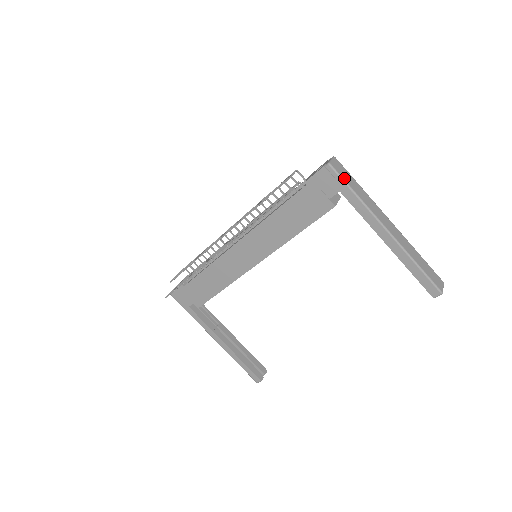
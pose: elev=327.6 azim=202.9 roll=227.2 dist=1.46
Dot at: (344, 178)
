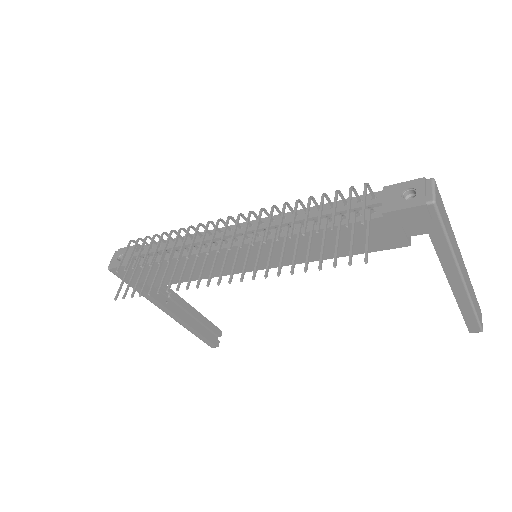
Dot at: (443, 220)
